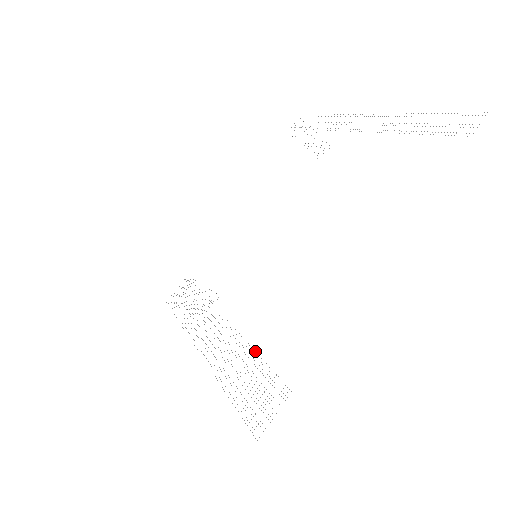
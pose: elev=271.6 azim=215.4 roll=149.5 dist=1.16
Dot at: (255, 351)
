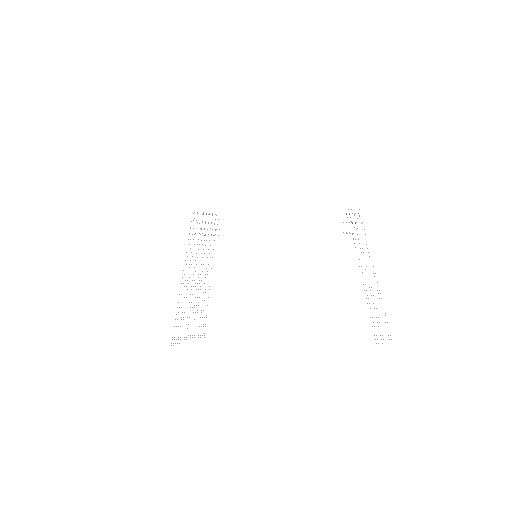
Dot at: occluded
